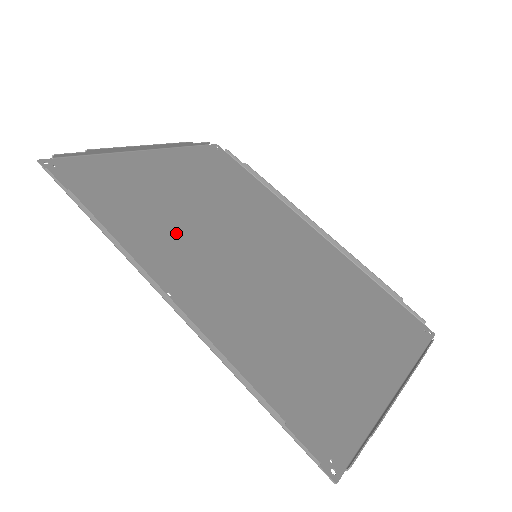
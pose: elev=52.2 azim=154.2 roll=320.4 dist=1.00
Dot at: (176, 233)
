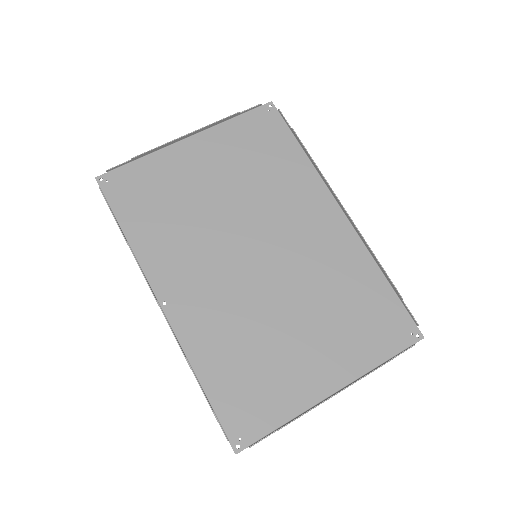
Dot at: (188, 239)
